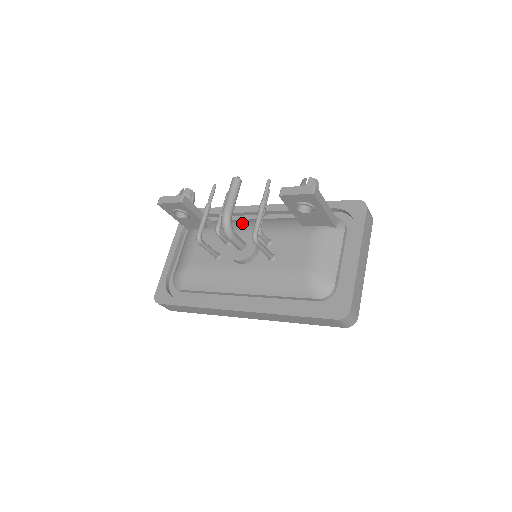
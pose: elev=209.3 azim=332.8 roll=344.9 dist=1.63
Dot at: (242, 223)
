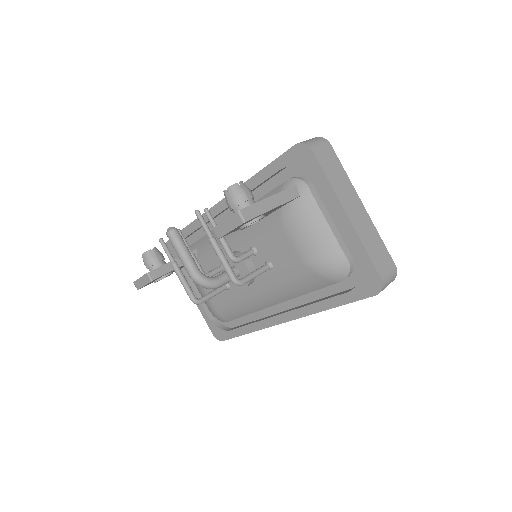
Dot at: occluded
